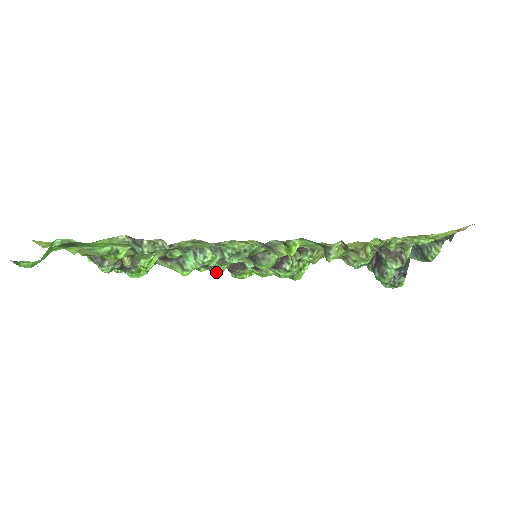
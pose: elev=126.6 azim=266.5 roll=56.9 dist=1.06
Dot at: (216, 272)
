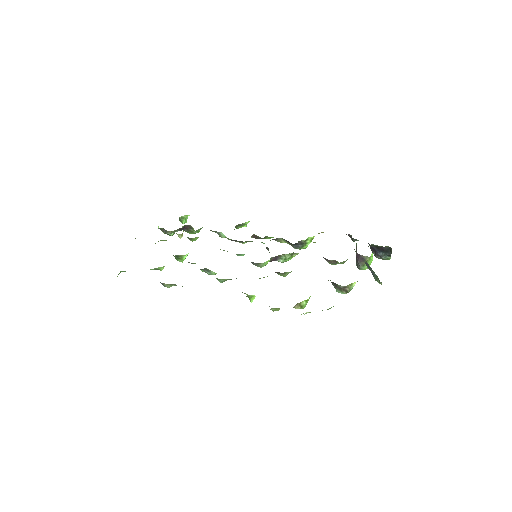
Dot at: occluded
